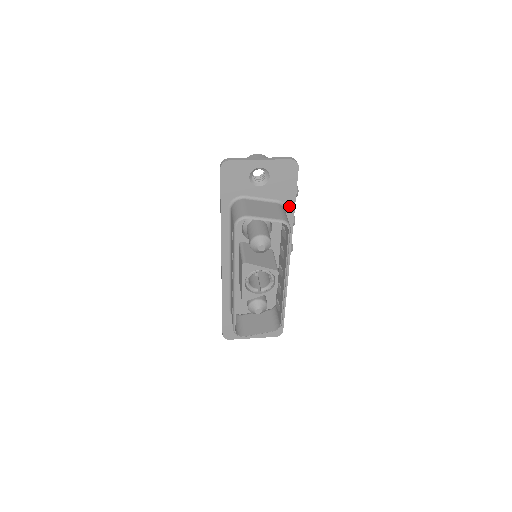
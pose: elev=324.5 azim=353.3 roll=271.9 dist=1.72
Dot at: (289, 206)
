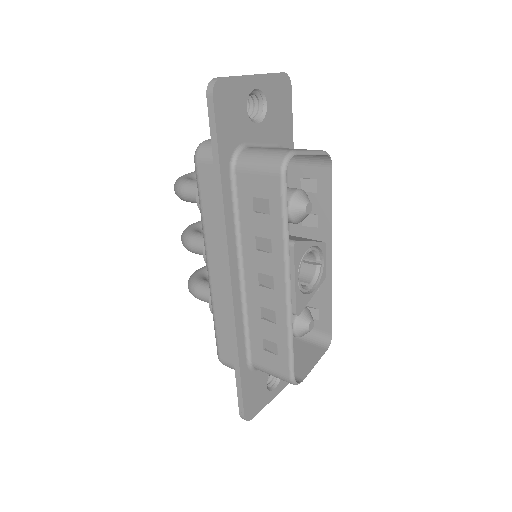
Dot at: occluded
